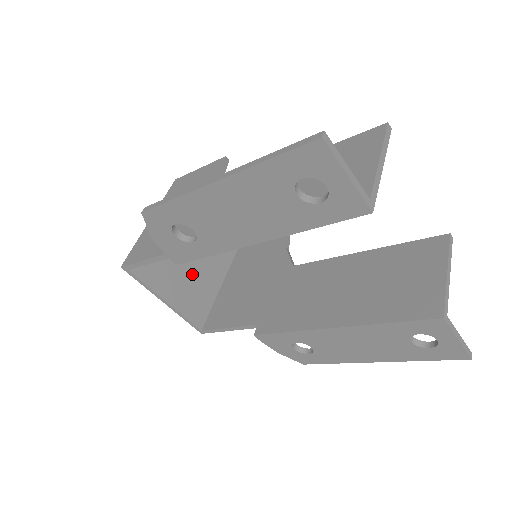
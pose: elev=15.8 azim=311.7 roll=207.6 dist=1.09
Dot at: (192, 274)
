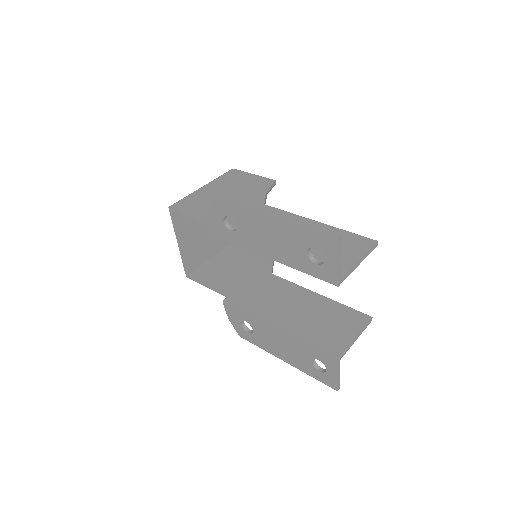
Dot at: (205, 236)
